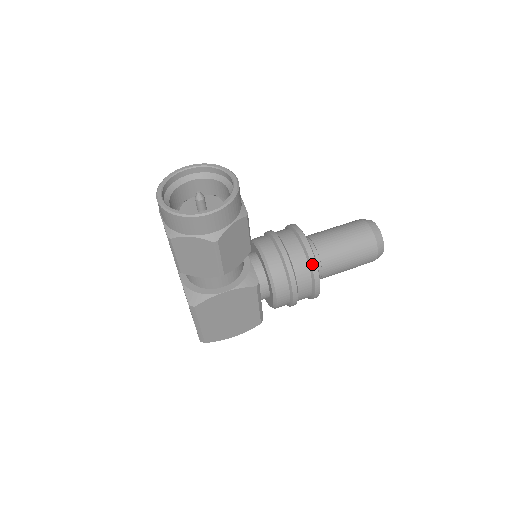
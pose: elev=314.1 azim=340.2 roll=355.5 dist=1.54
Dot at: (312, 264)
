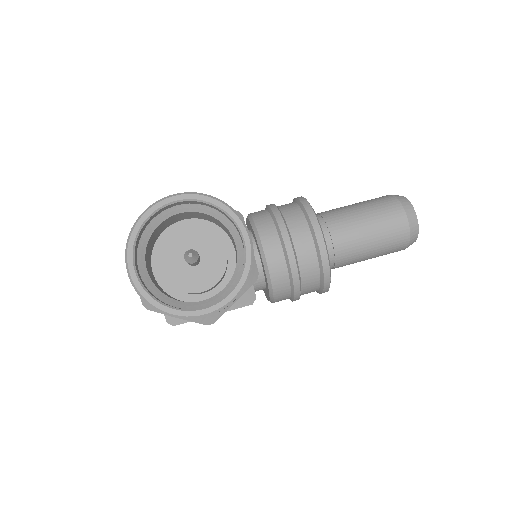
Dot at: (325, 278)
